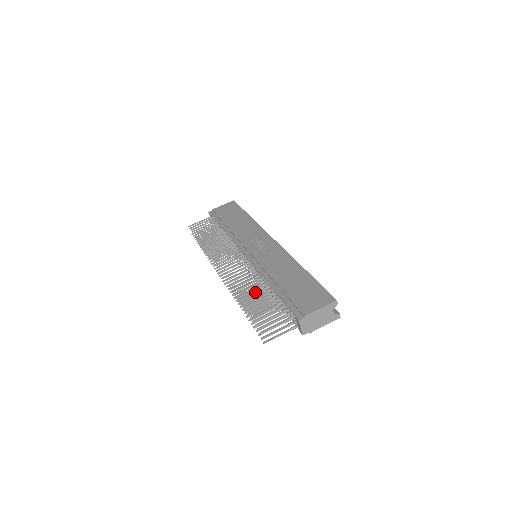
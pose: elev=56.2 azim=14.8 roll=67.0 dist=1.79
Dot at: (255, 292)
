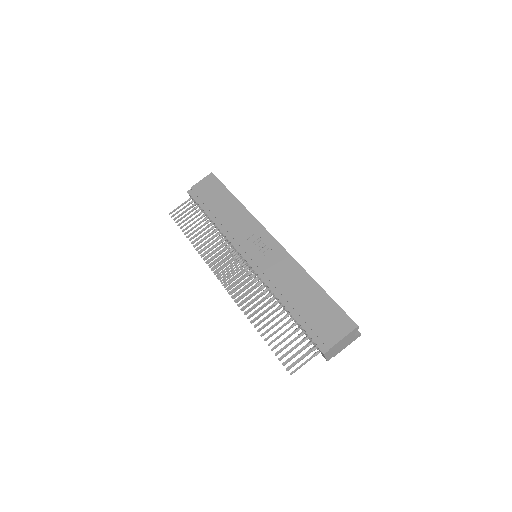
Dot at: (269, 314)
